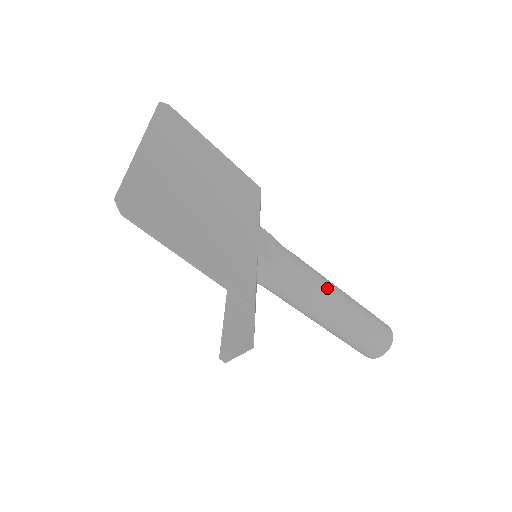
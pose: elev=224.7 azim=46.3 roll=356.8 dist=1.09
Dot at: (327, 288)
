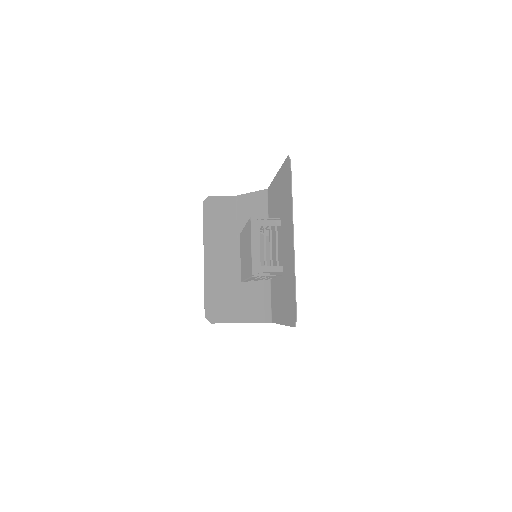
Dot at: occluded
